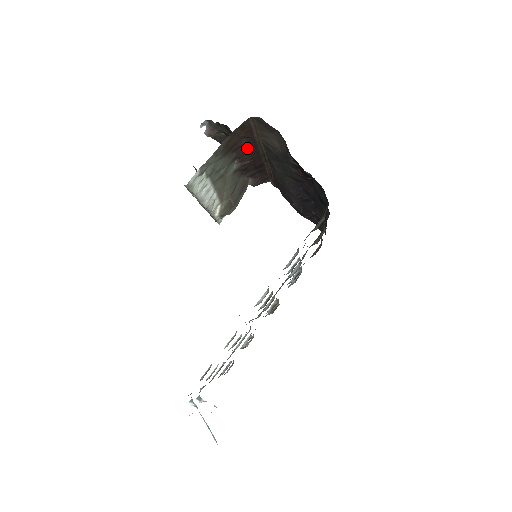
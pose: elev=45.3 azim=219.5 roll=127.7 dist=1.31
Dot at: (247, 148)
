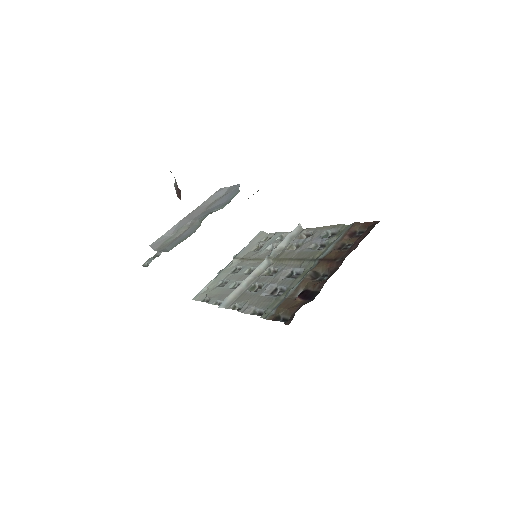
Dot at: occluded
